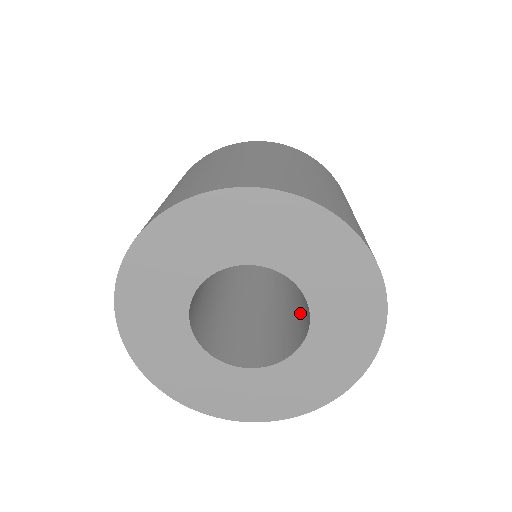
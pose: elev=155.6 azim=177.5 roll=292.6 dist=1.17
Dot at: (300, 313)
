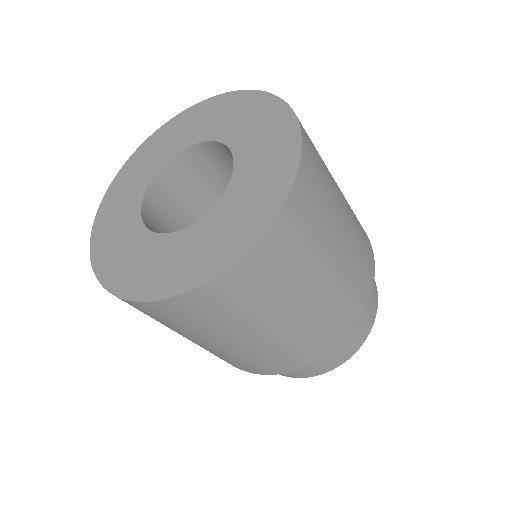
Dot at: occluded
